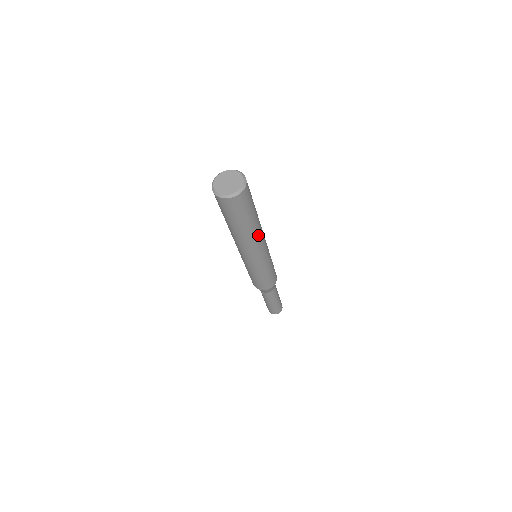
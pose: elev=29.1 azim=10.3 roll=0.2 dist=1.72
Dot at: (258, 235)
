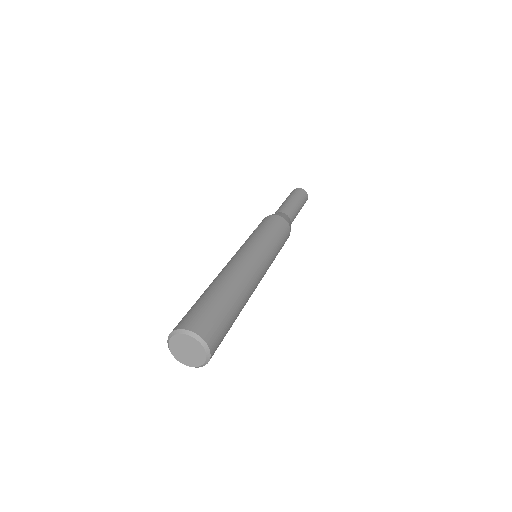
Dot at: (248, 286)
